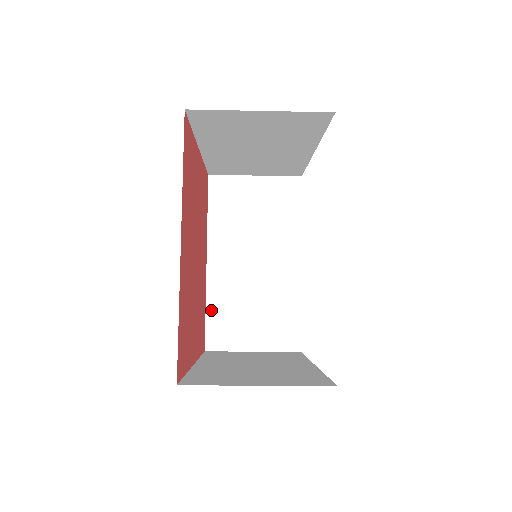
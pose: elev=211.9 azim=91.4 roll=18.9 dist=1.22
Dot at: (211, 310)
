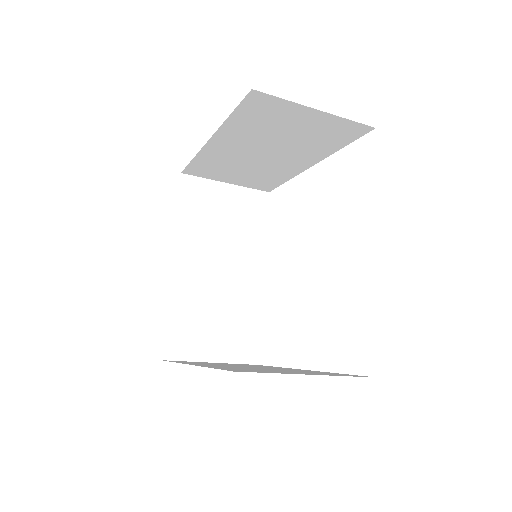
Dot at: (172, 315)
